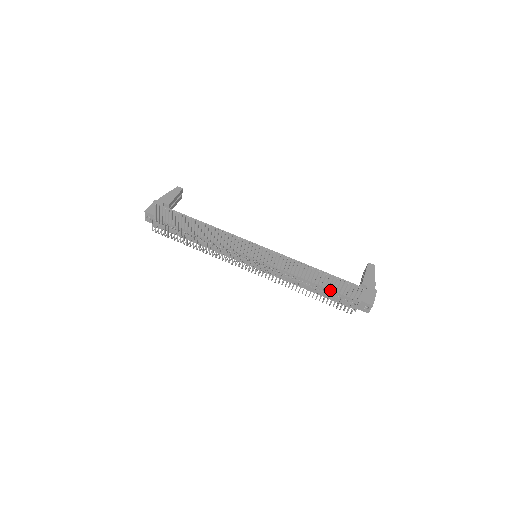
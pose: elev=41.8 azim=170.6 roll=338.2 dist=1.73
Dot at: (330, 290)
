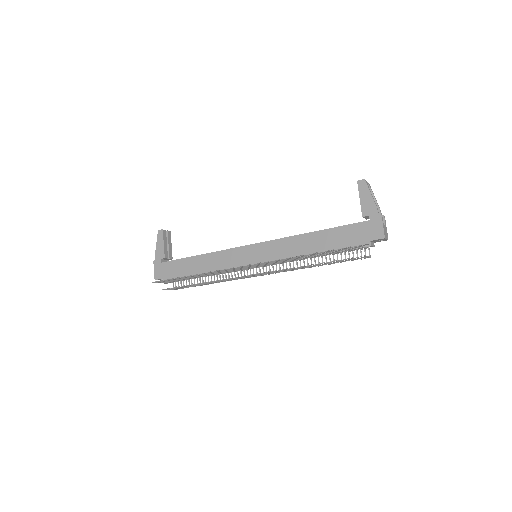
Dot at: occluded
